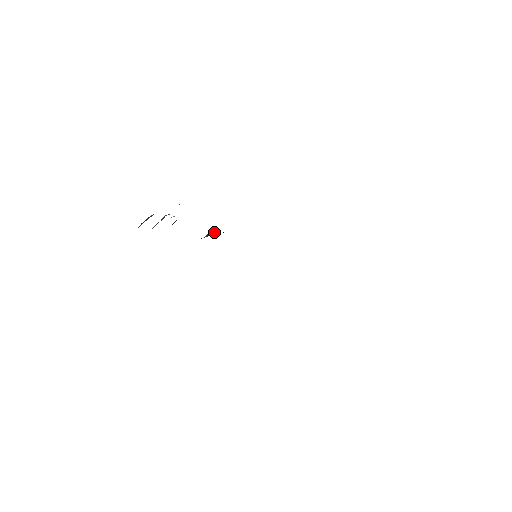
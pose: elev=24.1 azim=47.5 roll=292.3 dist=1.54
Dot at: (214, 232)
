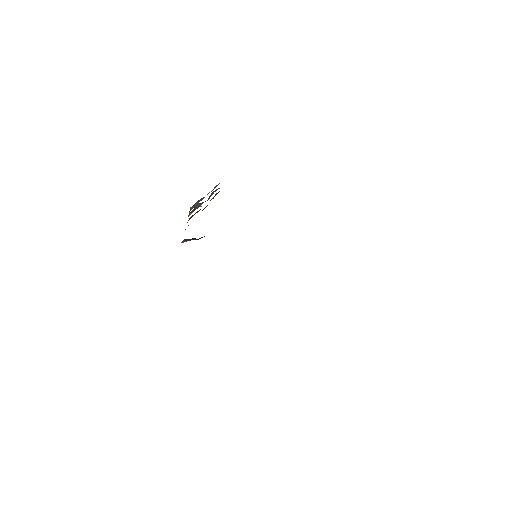
Dot at: (187, 239)
